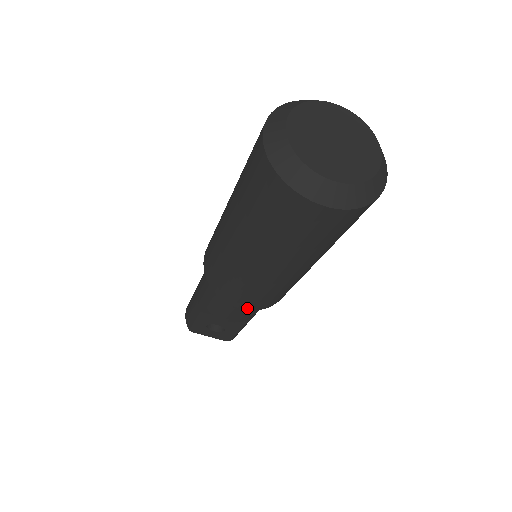
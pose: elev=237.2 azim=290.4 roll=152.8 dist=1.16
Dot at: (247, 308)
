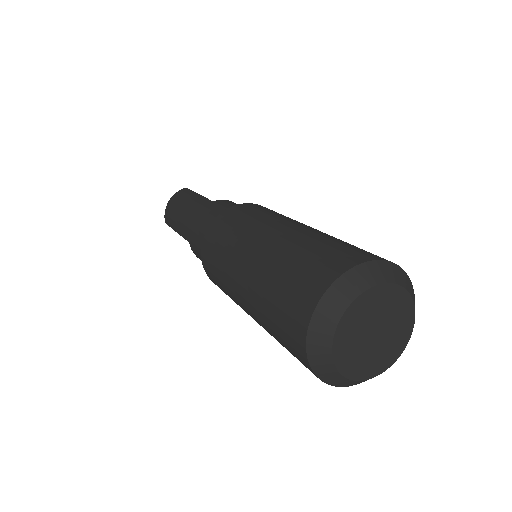
Dot at: occluded
